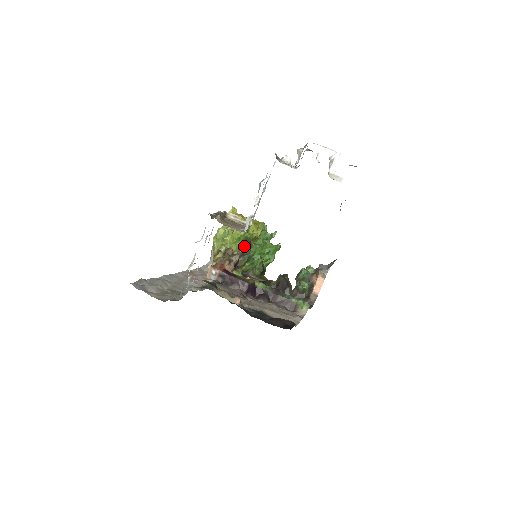
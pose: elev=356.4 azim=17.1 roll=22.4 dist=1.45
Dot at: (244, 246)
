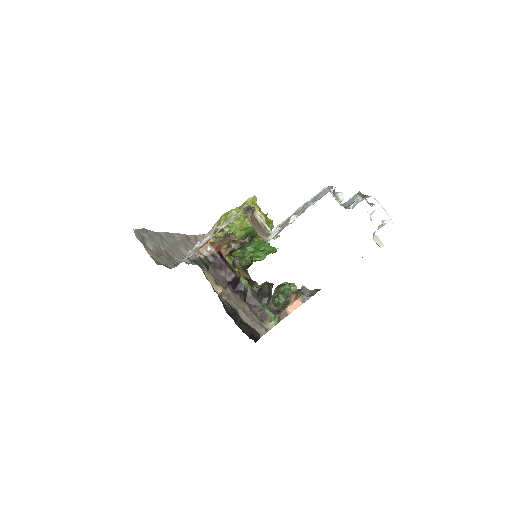
Dot at: (247, 237)
